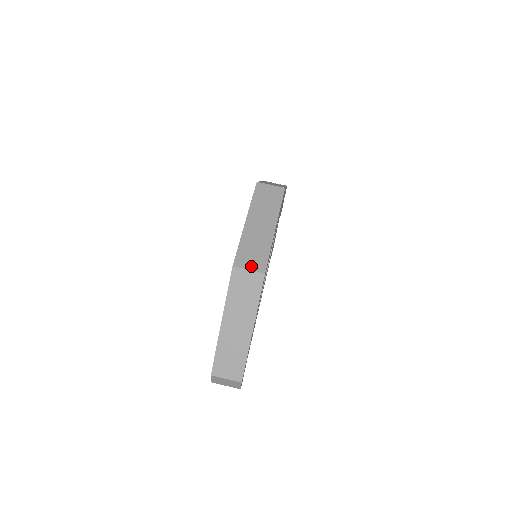
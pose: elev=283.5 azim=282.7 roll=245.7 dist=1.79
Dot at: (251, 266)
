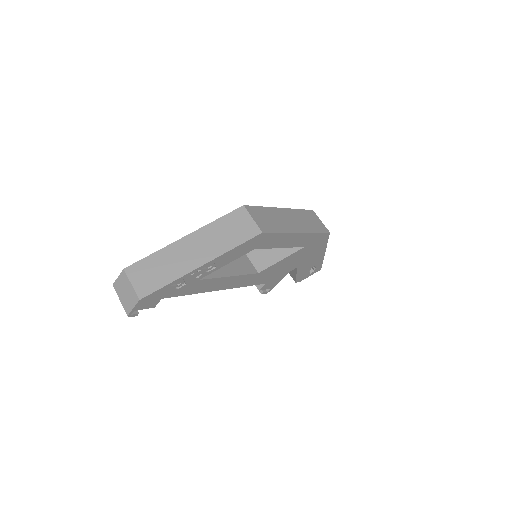
Dot at: (257, 220)
